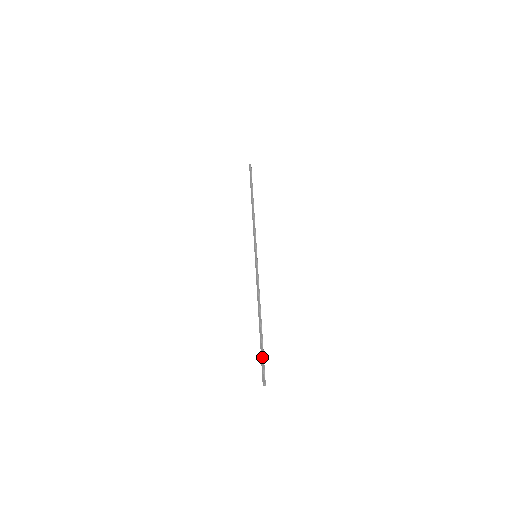
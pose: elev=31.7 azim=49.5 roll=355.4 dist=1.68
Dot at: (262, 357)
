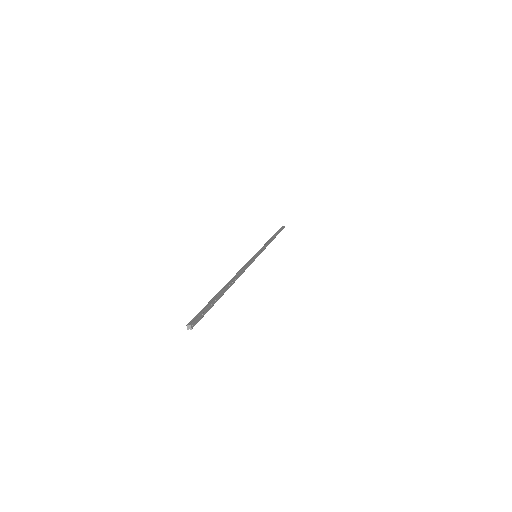
Dot at: (205, 306)
